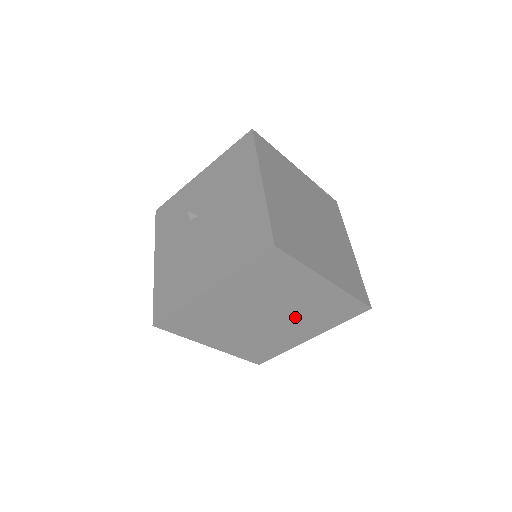
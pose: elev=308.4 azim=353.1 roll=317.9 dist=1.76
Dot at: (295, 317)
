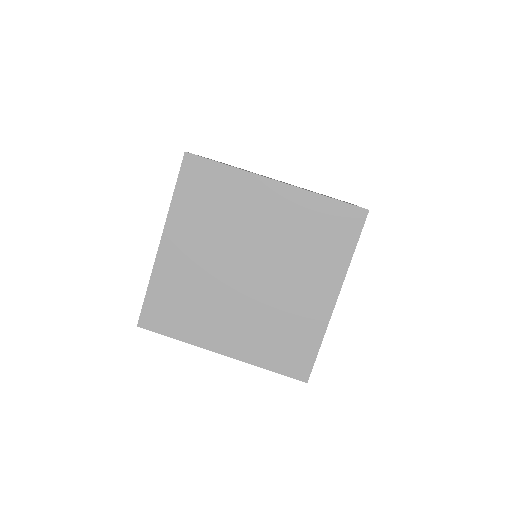
Dot at: occluded
